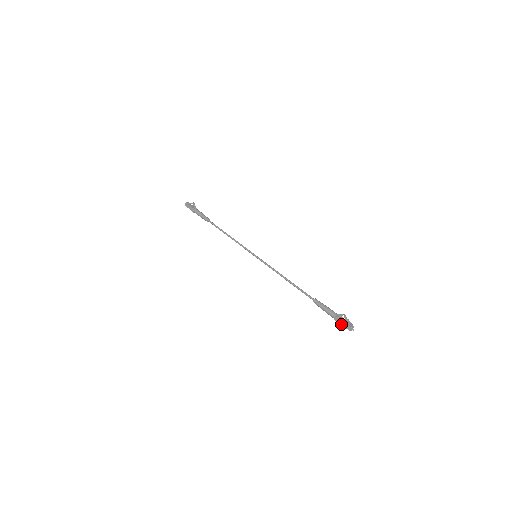
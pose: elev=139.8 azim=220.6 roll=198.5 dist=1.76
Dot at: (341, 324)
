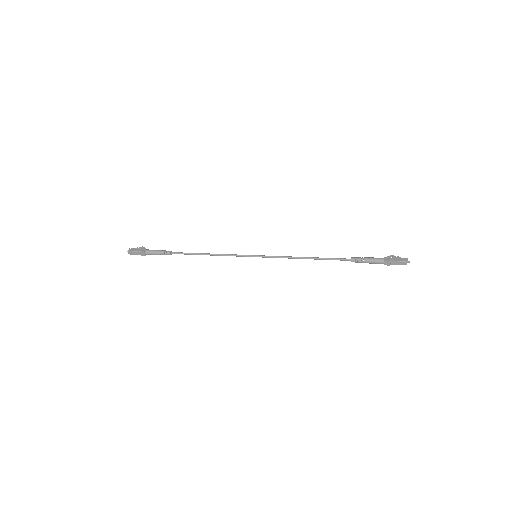
Dot at: (394, 260)
